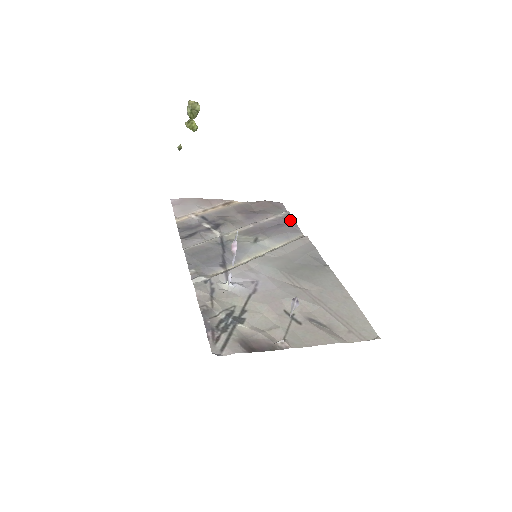
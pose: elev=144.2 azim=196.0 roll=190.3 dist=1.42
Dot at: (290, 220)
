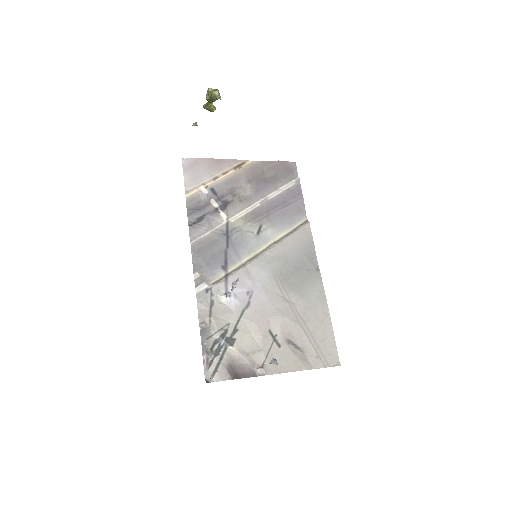
Dot at: (298, 194)
